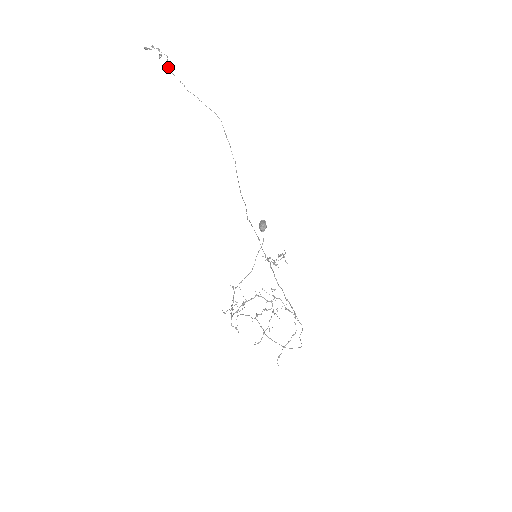
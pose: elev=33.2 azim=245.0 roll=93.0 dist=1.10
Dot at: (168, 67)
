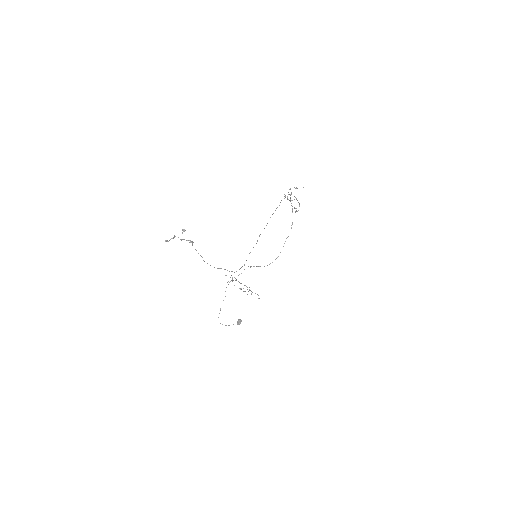
Dot at: occluded
